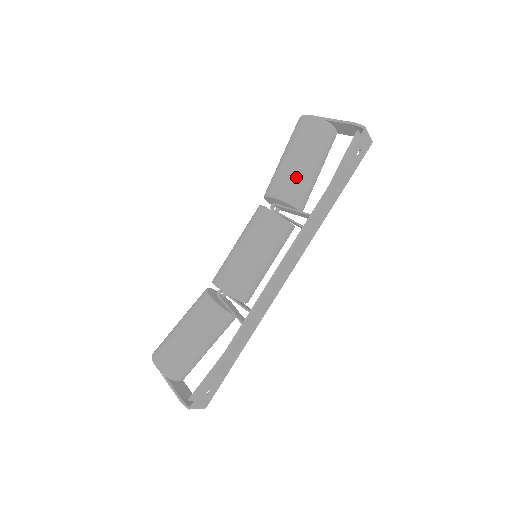
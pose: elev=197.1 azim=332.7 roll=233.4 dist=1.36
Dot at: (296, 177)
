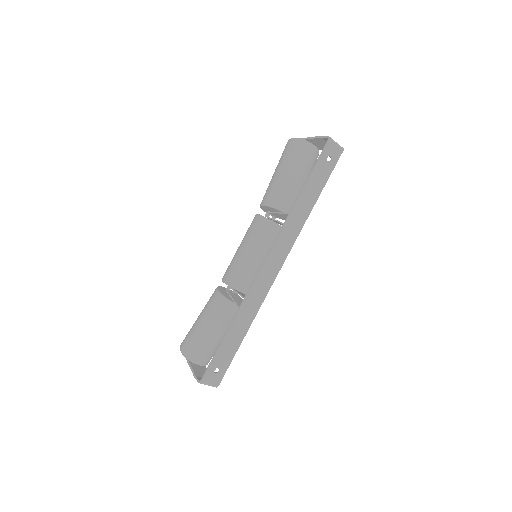
Dot at: (280, 186)
